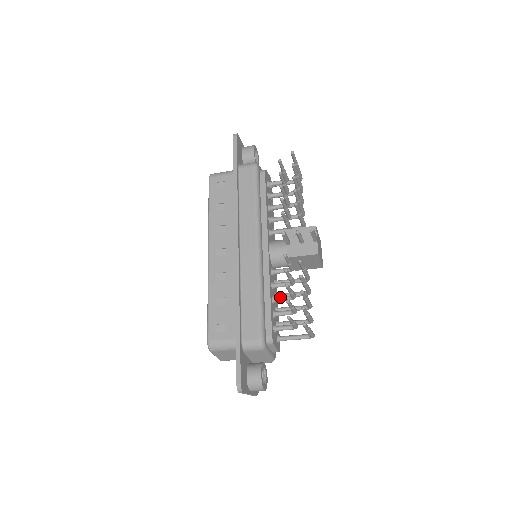
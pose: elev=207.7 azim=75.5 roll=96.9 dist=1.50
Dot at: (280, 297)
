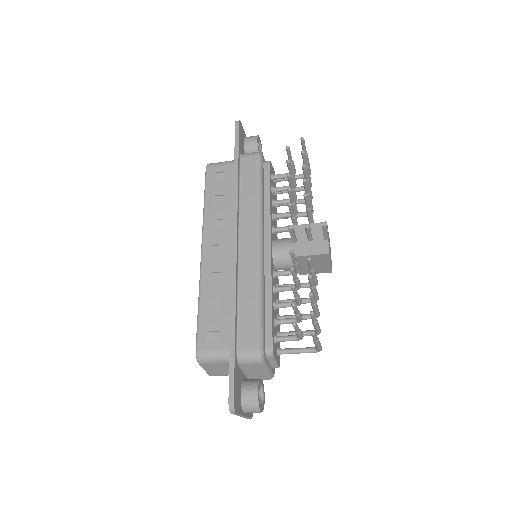
Dot at: (283, 302)
